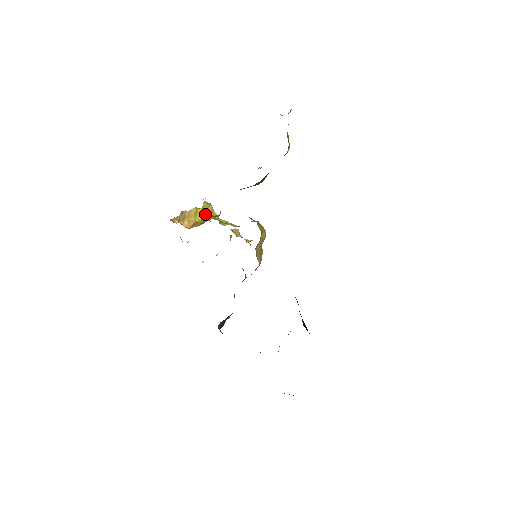
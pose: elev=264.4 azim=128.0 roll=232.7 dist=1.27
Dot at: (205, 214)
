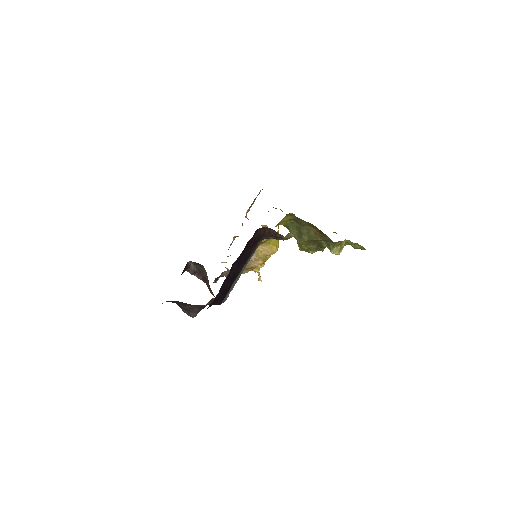
Dot at: occluded
